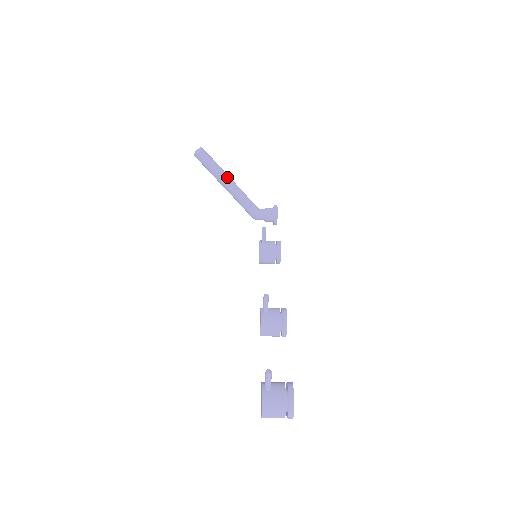
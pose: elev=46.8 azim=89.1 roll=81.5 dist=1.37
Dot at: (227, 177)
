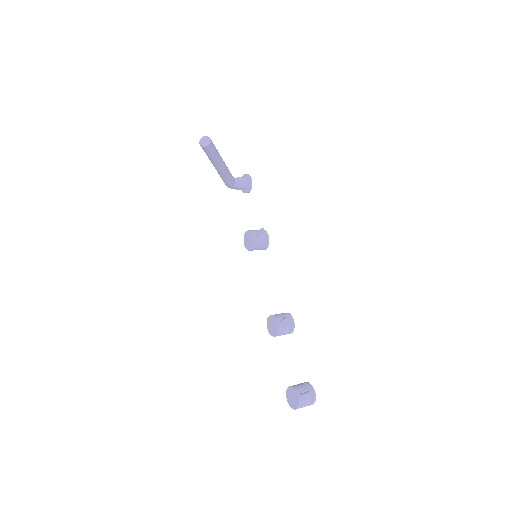
Dot at: (222, 161)
